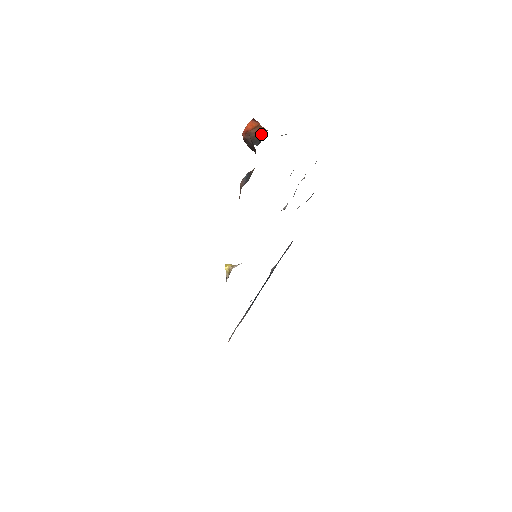
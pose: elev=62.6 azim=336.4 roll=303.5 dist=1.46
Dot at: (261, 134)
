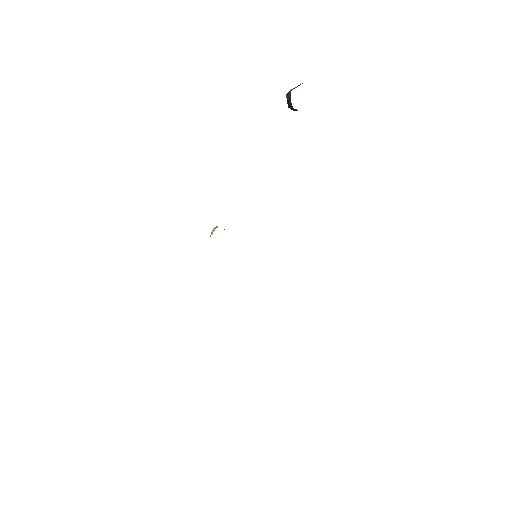
Dot at: occluded
